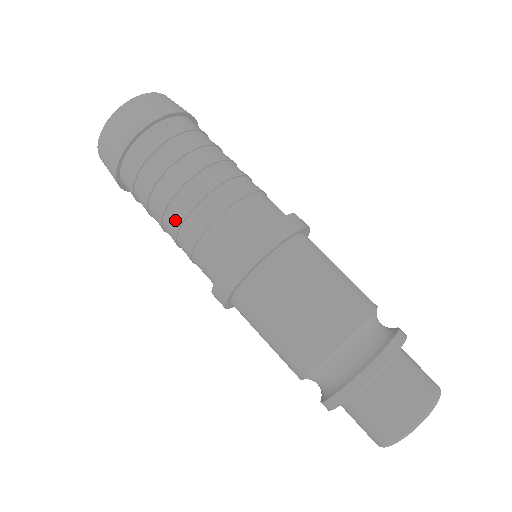
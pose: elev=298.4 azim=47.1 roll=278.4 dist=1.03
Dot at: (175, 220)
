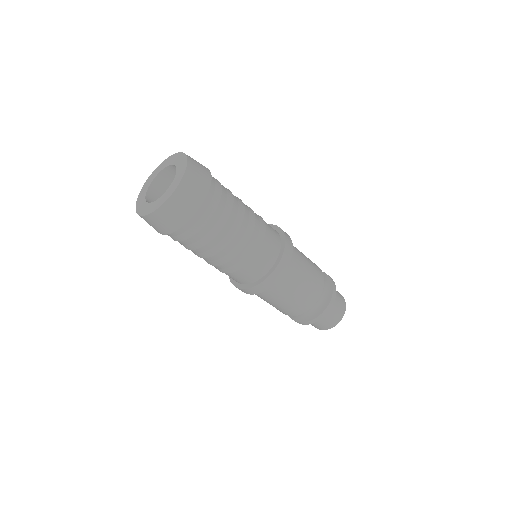
Dot at: (242, 240)
